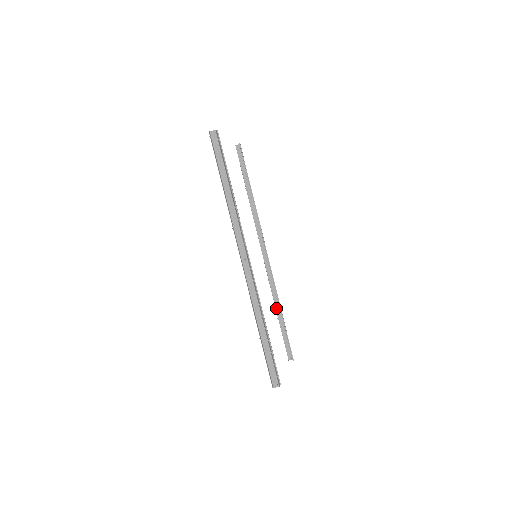
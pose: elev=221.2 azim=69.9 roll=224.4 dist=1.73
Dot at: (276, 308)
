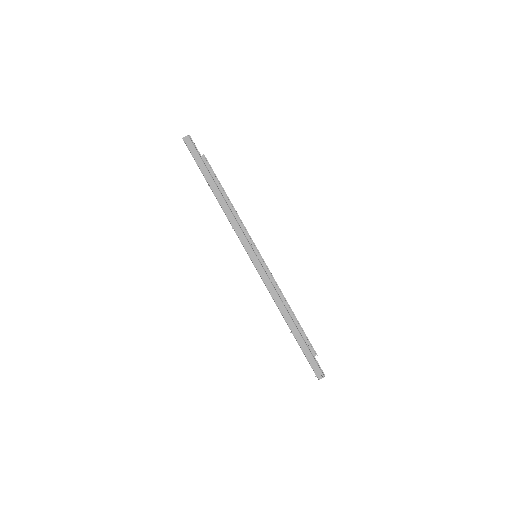
Dot at: occluded
